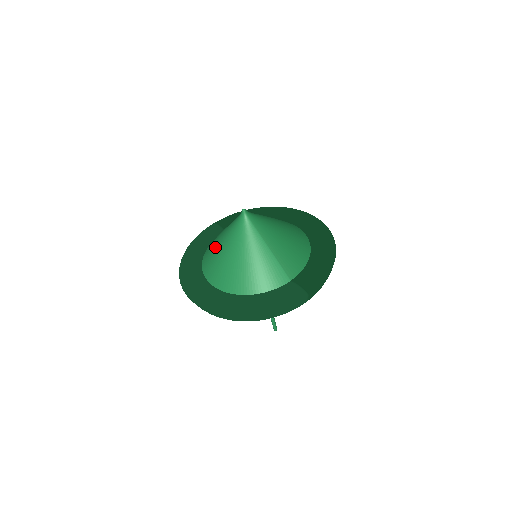
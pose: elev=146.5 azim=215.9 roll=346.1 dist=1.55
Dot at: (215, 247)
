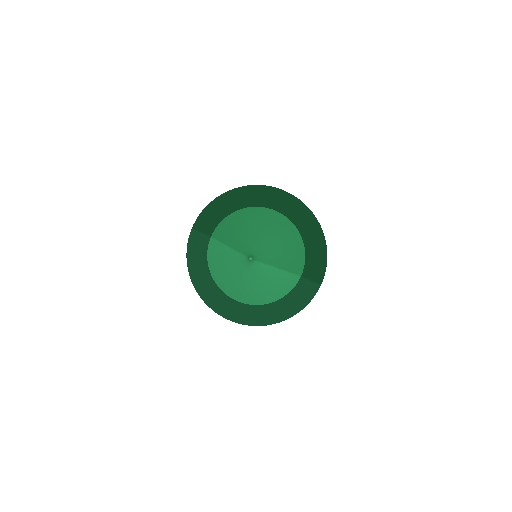
Dot at: (227, 276)
